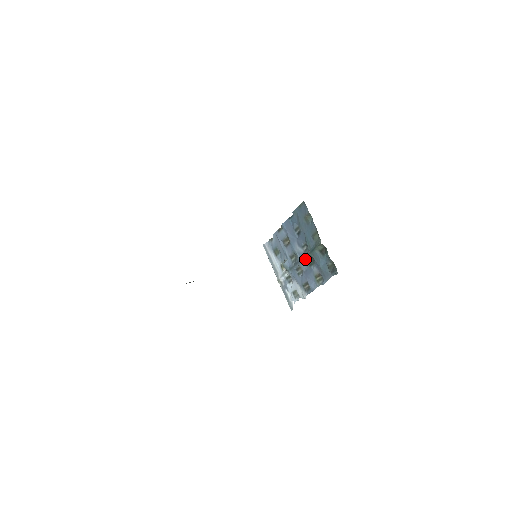
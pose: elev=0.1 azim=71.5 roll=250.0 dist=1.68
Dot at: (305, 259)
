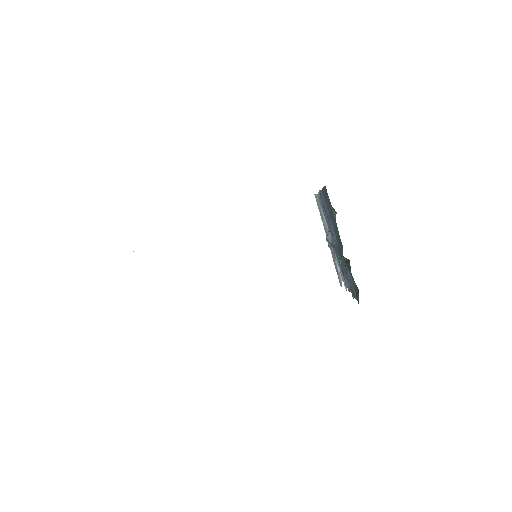
Dot at: occluded
